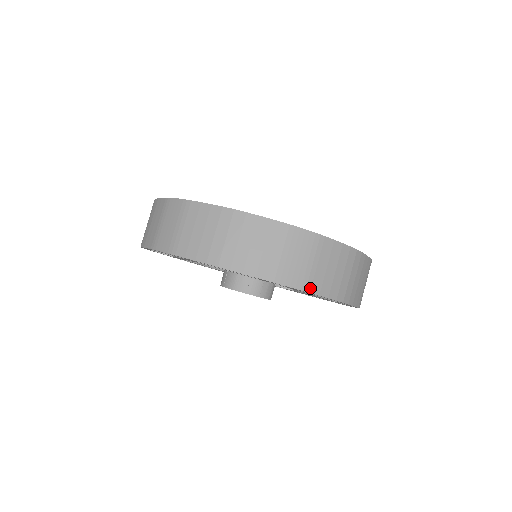
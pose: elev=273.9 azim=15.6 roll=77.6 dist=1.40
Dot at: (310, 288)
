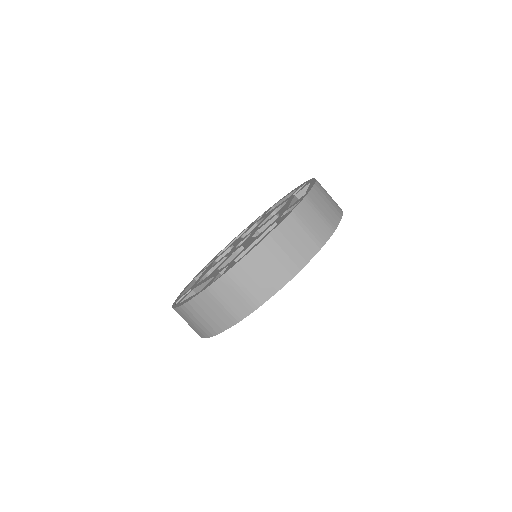
Dot at: (259, 303)
